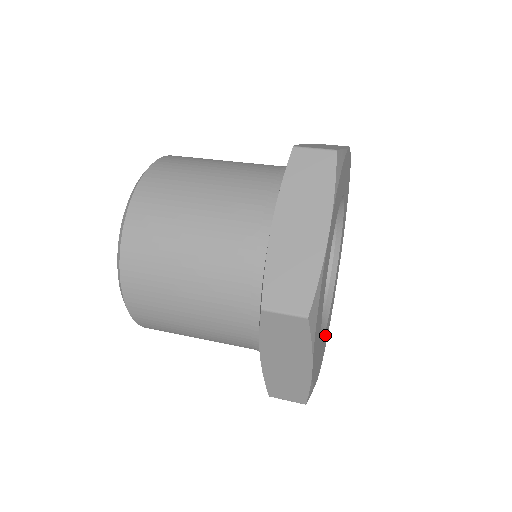
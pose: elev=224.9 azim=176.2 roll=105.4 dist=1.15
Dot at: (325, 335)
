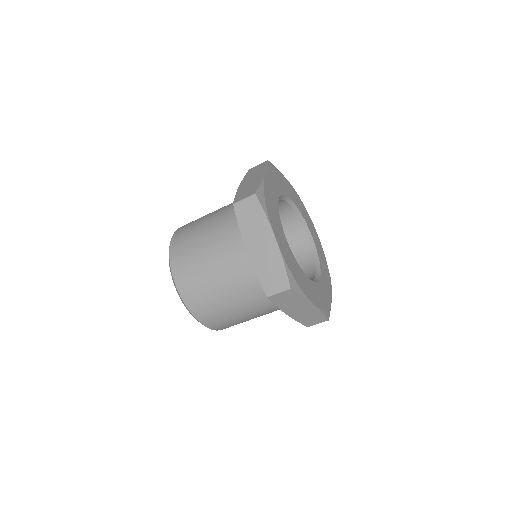
Dot at: (323, 273)
